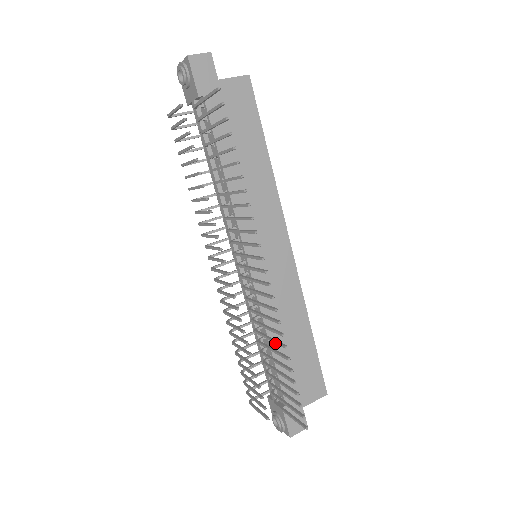
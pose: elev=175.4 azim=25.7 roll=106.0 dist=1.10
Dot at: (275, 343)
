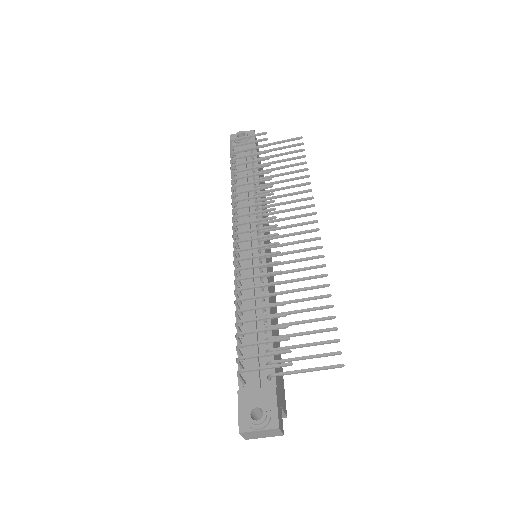
Dot at: (310, 288)
